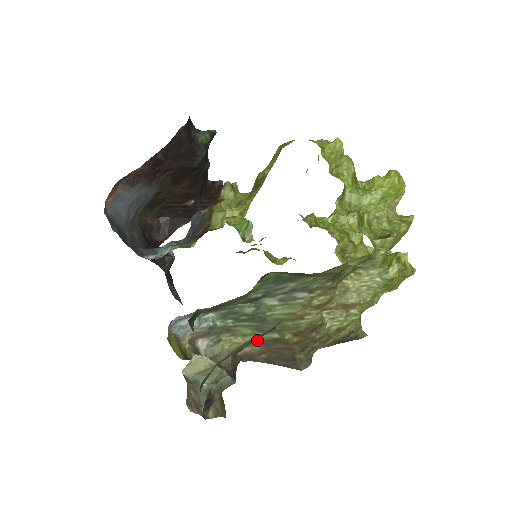
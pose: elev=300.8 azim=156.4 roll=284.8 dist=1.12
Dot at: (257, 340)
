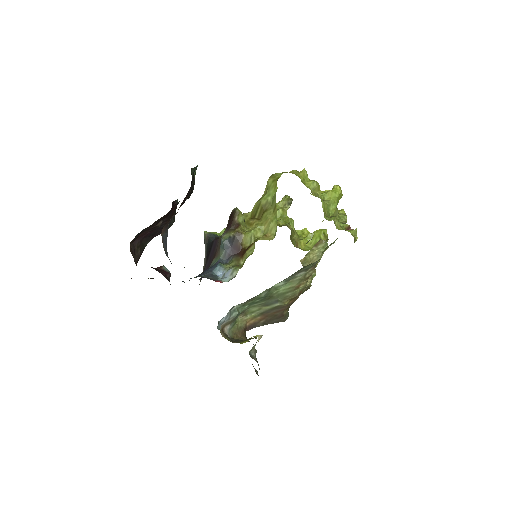
Dot at: (260, 312)
